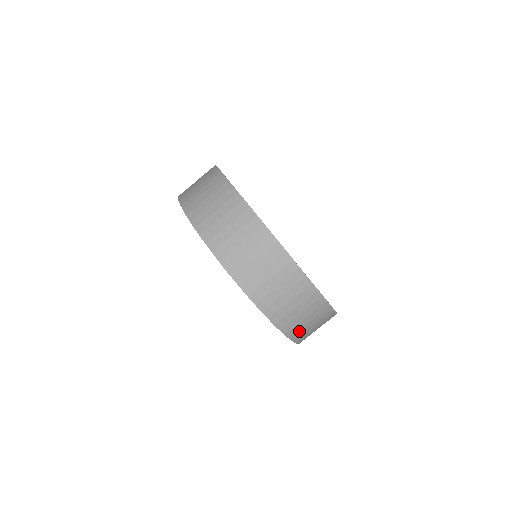
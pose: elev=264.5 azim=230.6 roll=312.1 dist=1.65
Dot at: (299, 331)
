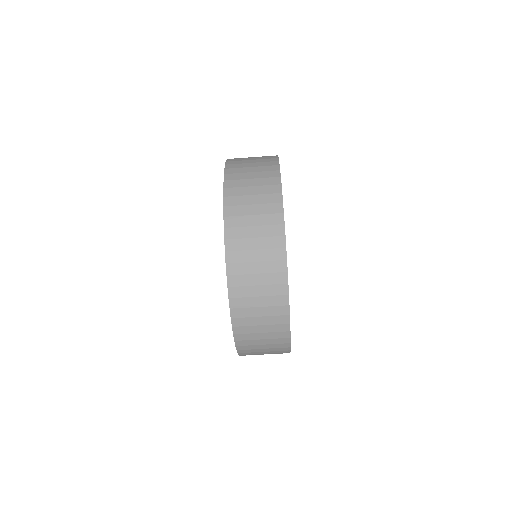
Dot at: (250, 352)
